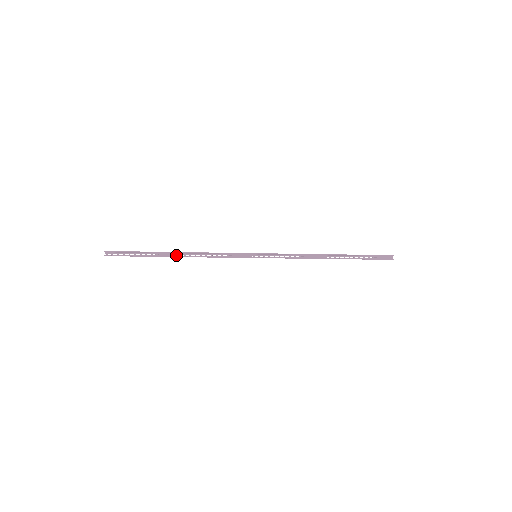
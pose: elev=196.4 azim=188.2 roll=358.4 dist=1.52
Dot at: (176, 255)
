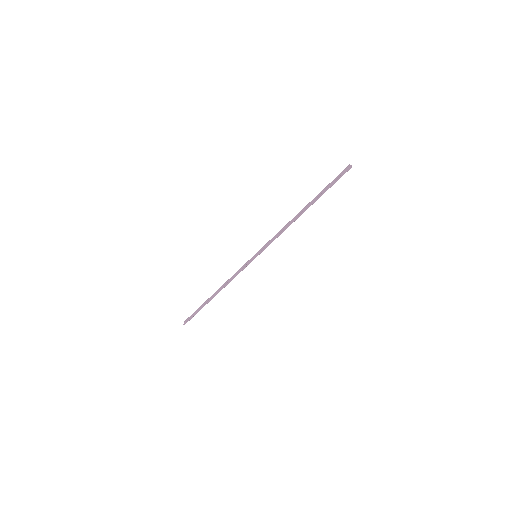
Dot at: (215, 295)
